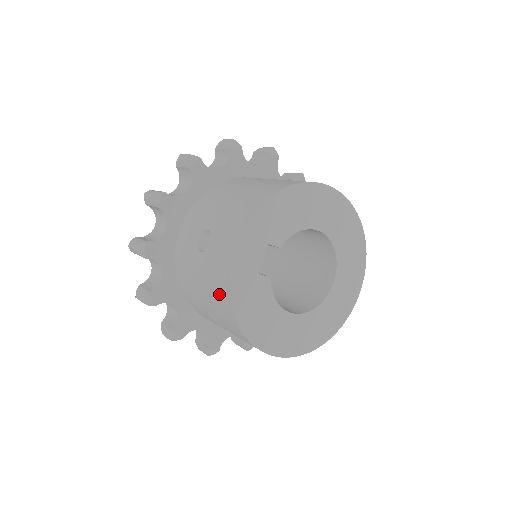
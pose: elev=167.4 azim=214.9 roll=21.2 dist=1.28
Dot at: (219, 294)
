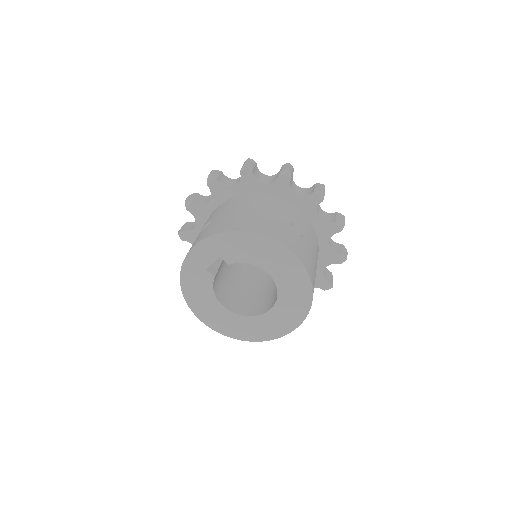
Dot at: occluded
